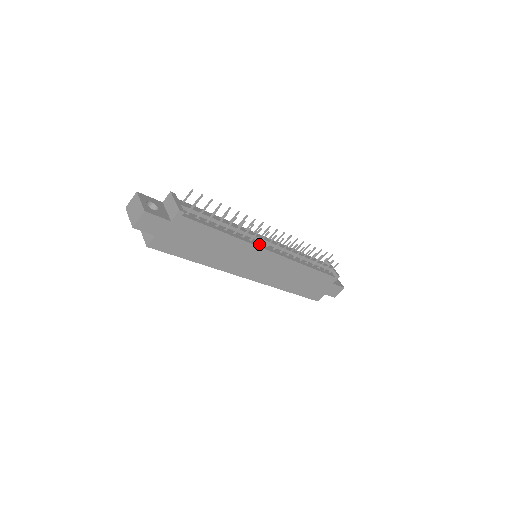
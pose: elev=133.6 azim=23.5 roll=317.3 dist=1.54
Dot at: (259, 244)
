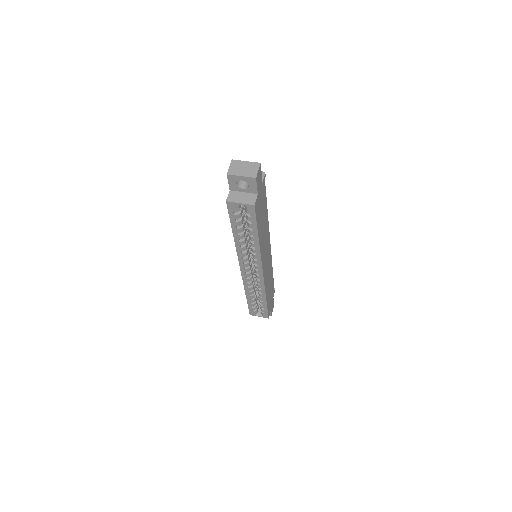
Dot at: occluded
